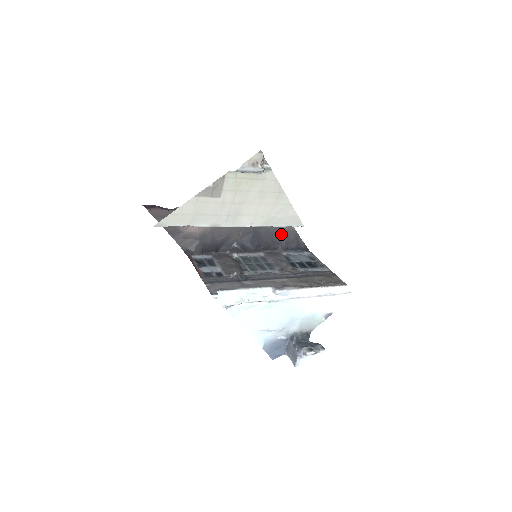
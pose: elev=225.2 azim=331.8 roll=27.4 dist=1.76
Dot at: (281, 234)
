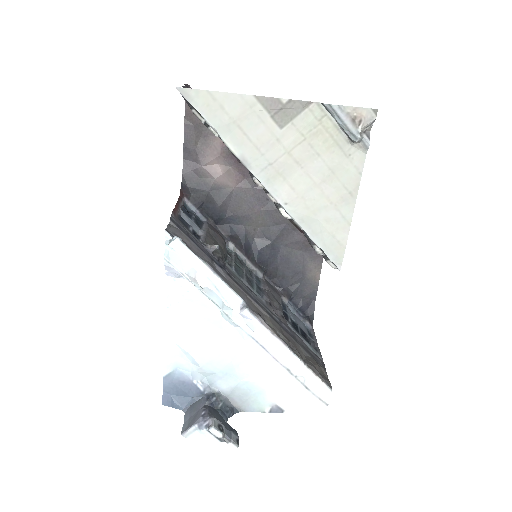
Dot at: (299, 275)
